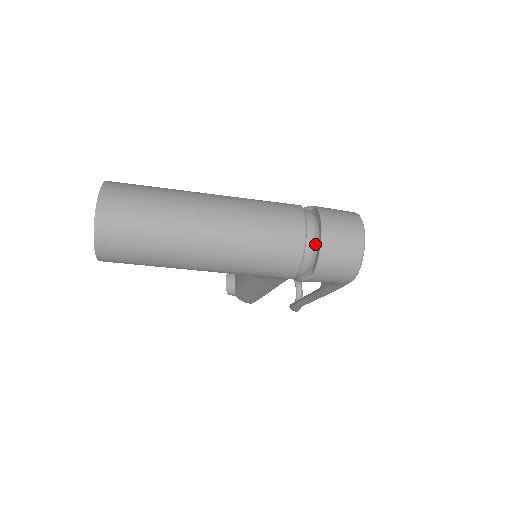
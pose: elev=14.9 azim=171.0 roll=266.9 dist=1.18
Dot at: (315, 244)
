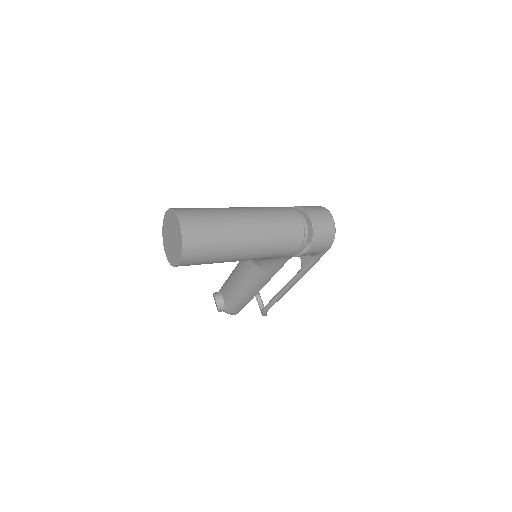
Dot at: (308, 225)
